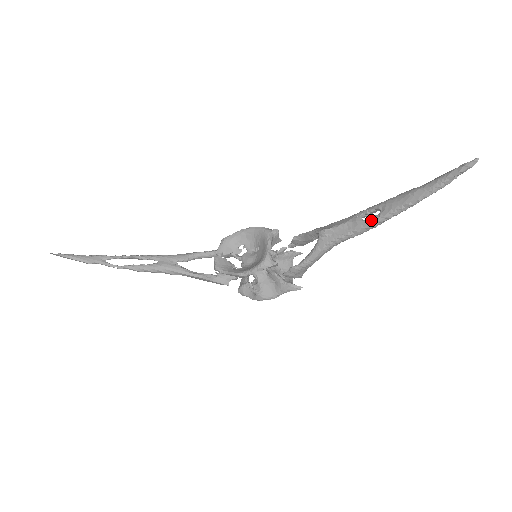
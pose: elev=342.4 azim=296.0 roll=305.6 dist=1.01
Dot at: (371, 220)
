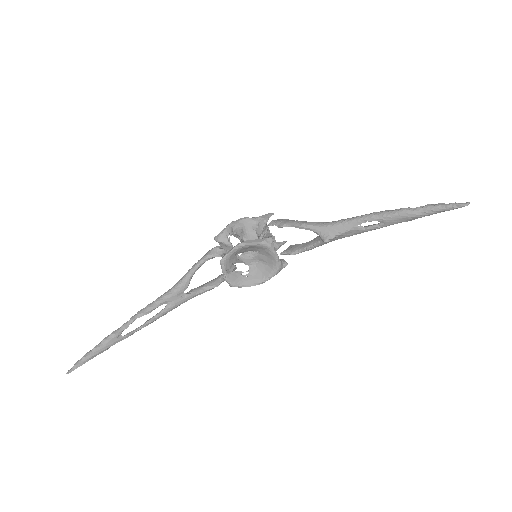
Dot at: (373, 229)
